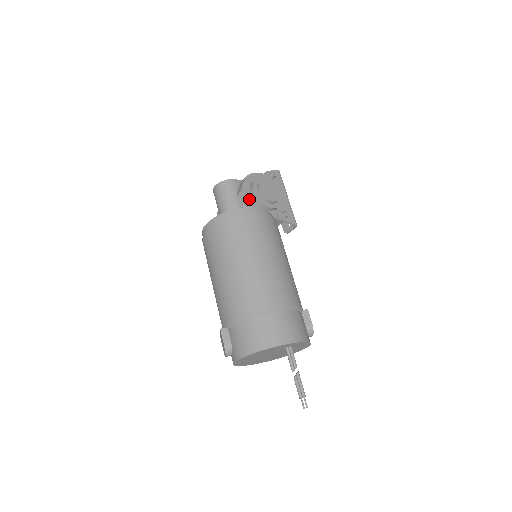
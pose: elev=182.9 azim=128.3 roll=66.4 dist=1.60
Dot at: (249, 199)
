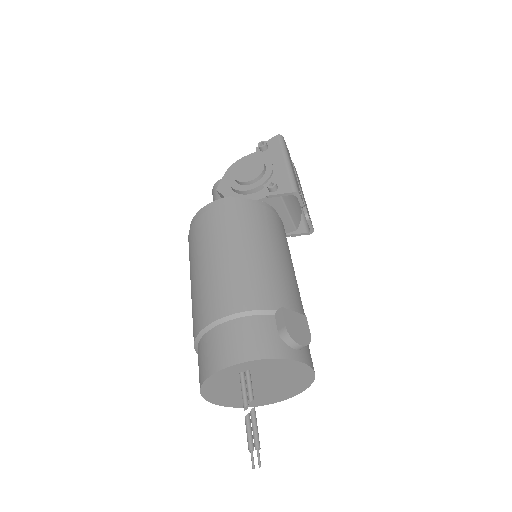
Dot at: (226, 194)
